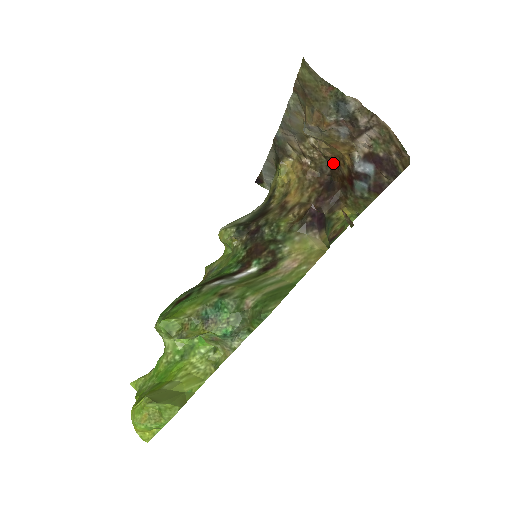
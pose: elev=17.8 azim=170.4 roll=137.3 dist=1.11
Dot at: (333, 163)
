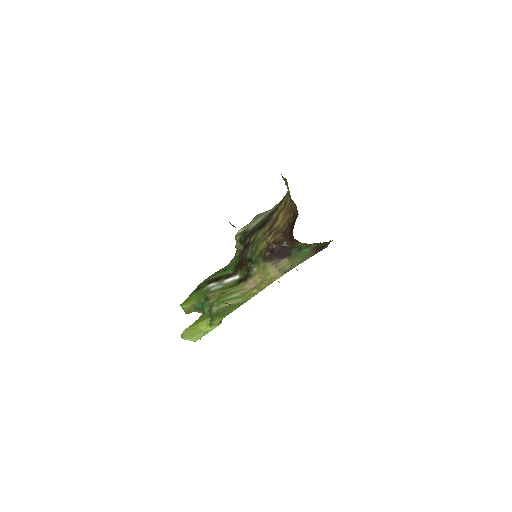
Dot at: occluded
